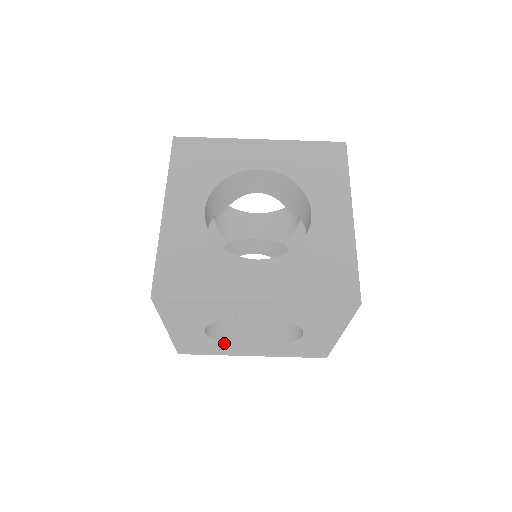
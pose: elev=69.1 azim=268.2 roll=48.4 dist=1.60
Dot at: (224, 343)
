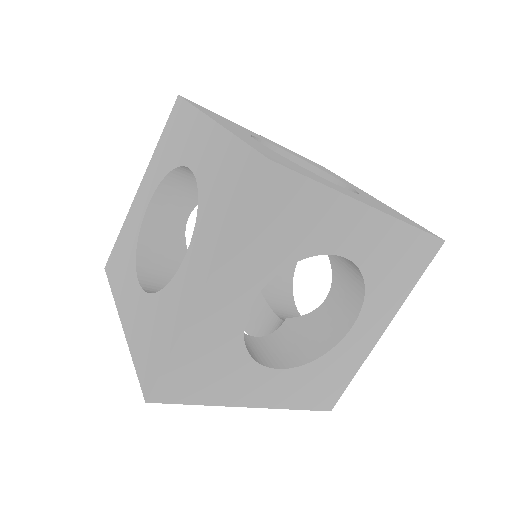
Dot at: occluded
